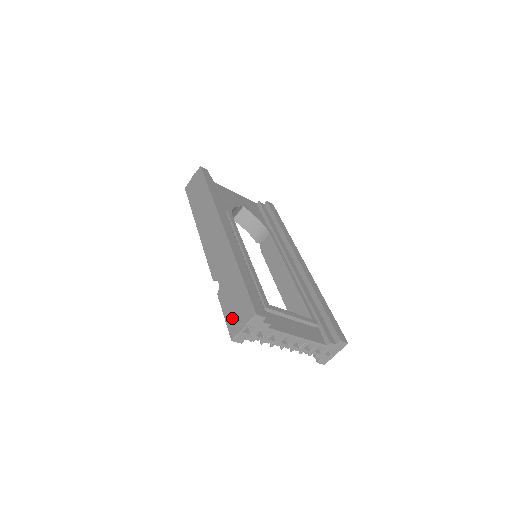
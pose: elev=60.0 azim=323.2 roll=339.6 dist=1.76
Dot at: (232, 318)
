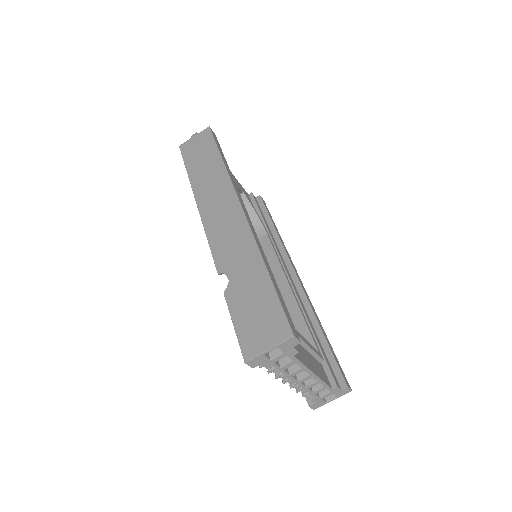
Dot at: (249, 331)
